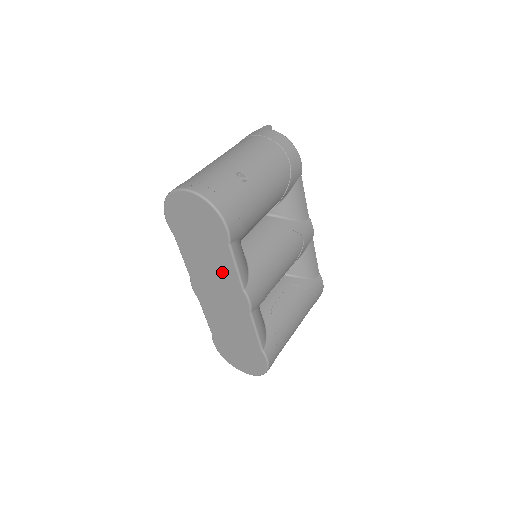
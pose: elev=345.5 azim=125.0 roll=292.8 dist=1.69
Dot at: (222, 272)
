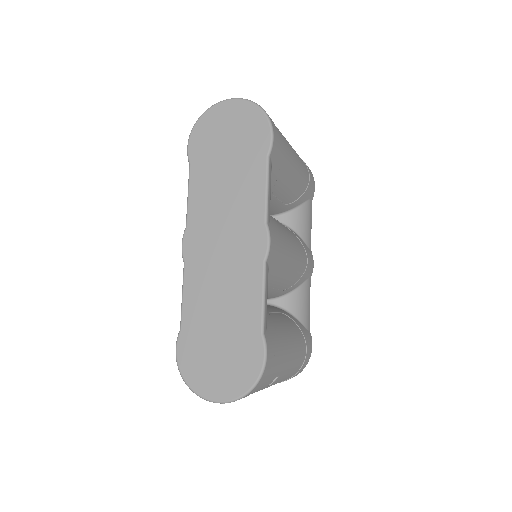
Dot at: (243, 201)
